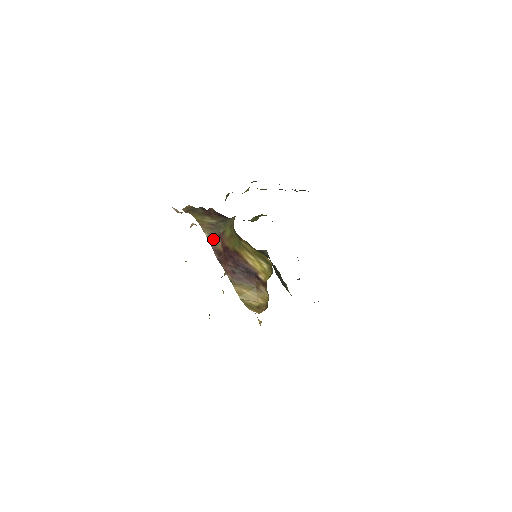
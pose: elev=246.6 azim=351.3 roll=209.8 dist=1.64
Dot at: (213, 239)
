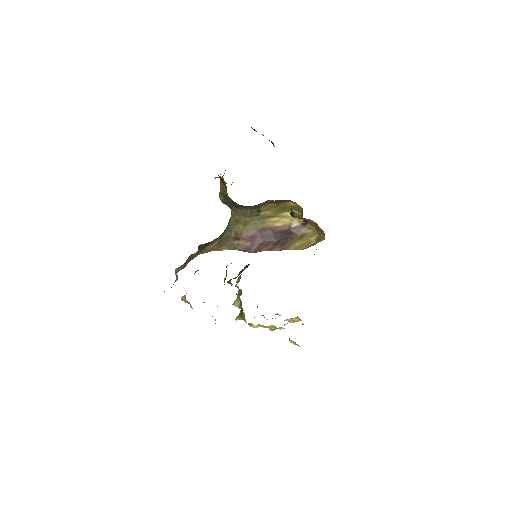
Dot at: (234, 246)
